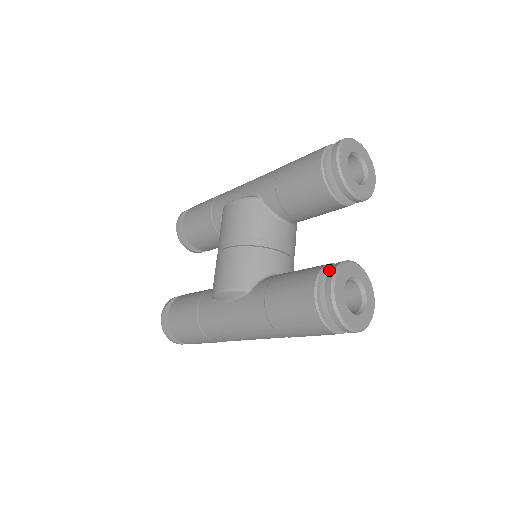
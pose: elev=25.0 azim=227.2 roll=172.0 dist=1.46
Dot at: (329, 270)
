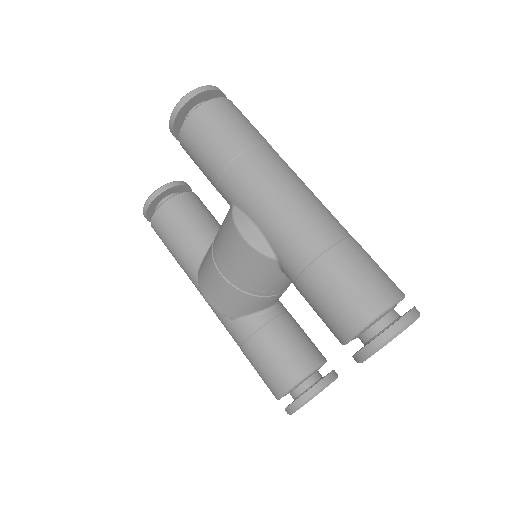
Dot at: (299, 397)
